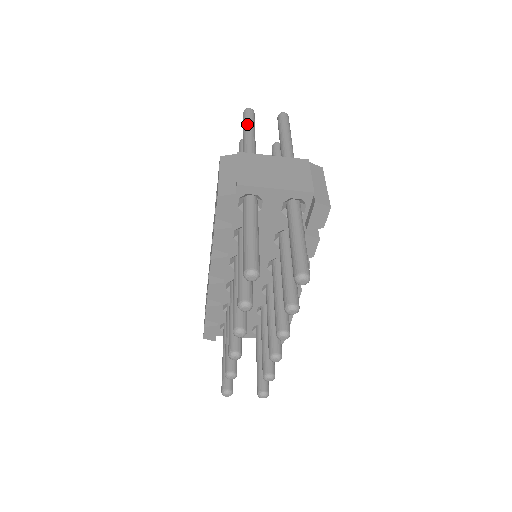
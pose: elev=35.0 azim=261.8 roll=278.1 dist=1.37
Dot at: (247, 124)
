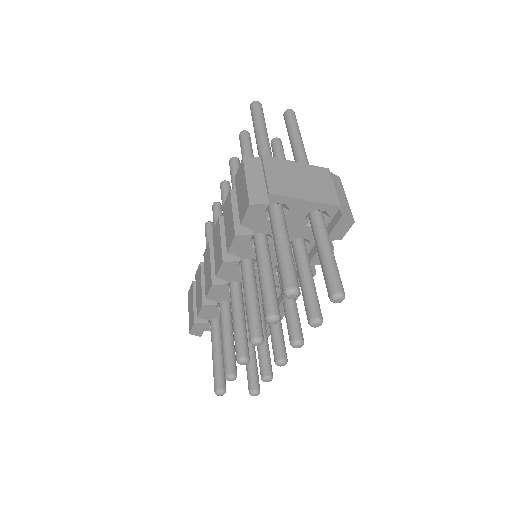
Dot at: (259, 120)
